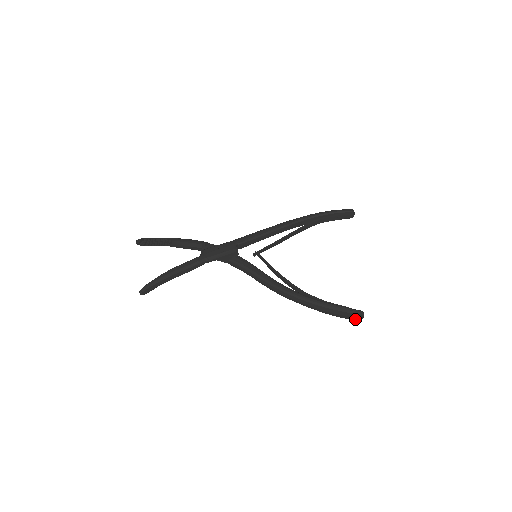
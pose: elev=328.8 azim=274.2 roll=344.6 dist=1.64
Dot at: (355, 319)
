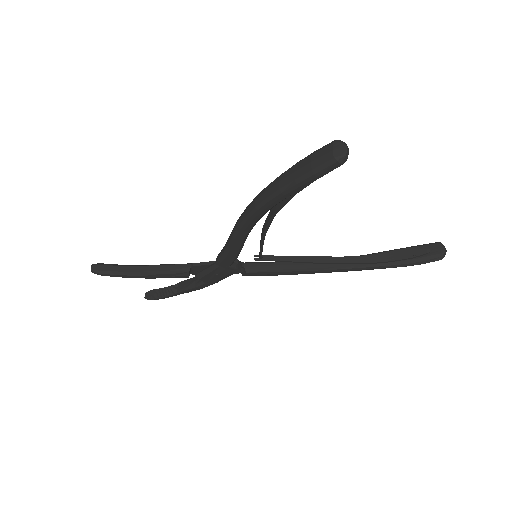
Dot at: (330, 158)
